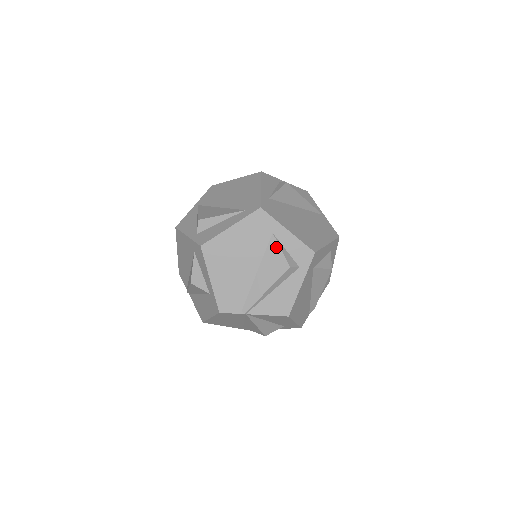
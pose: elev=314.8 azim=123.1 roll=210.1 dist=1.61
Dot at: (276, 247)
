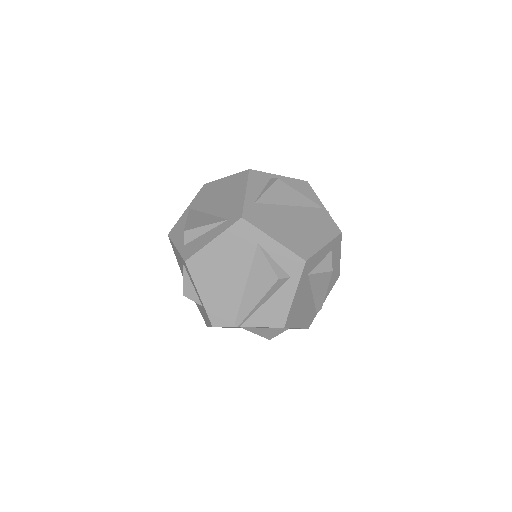
Dot at: (262, 258)
